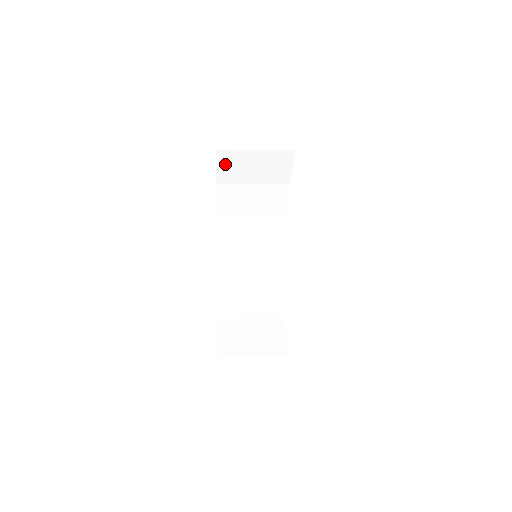
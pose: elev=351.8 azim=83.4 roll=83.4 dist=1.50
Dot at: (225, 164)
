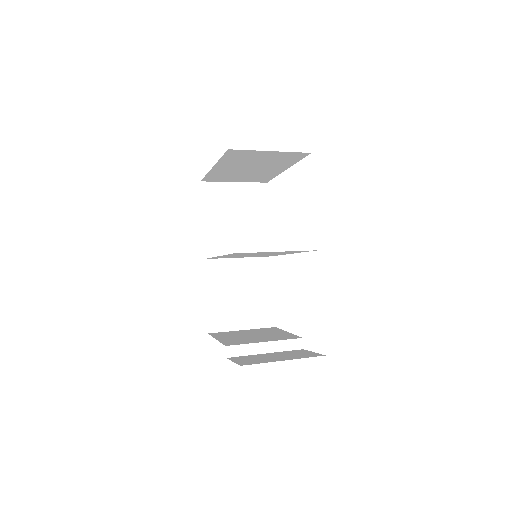
Dot at: (209, 198)
